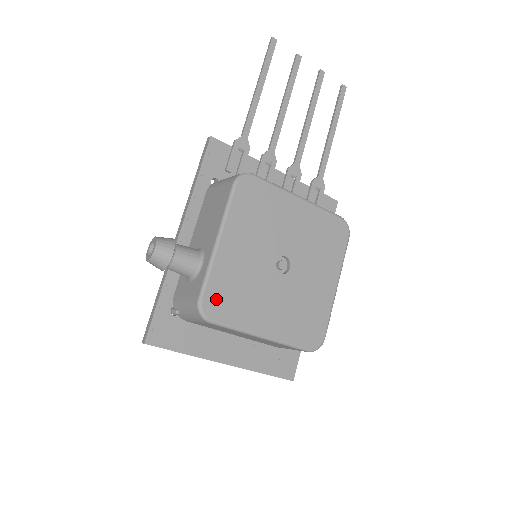
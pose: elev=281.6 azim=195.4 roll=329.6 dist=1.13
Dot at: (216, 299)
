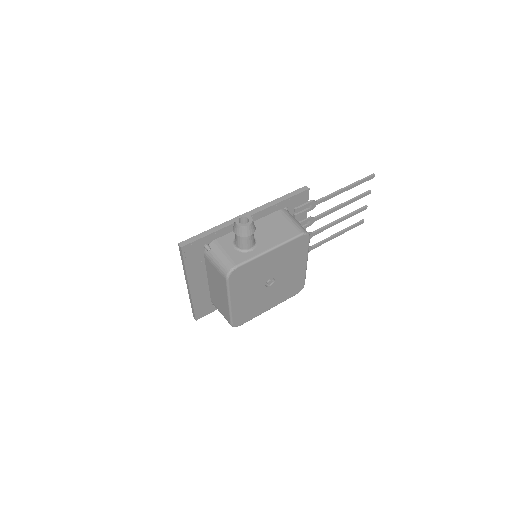
Dot at: (240, 273)
